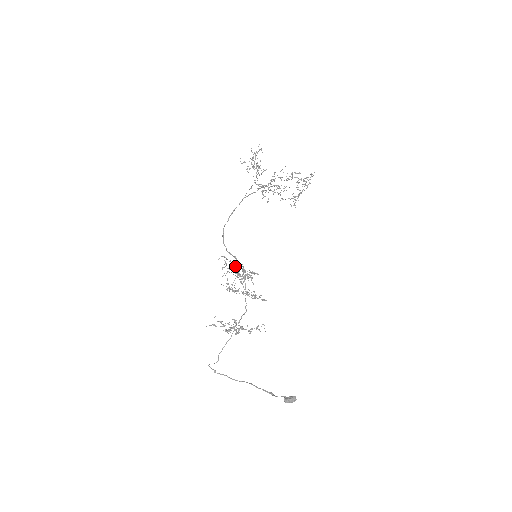
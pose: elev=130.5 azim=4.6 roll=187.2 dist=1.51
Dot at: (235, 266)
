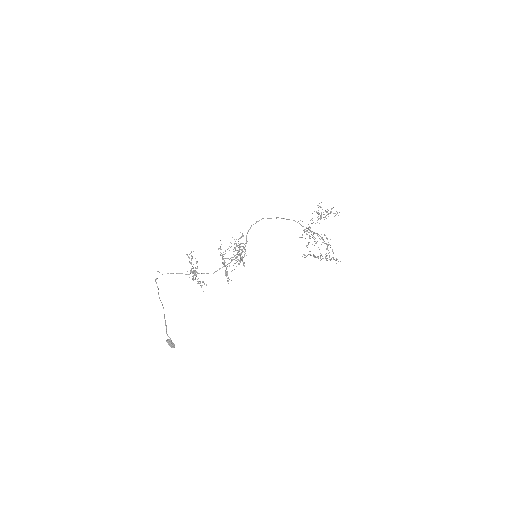
Dot at: (242, 249)
